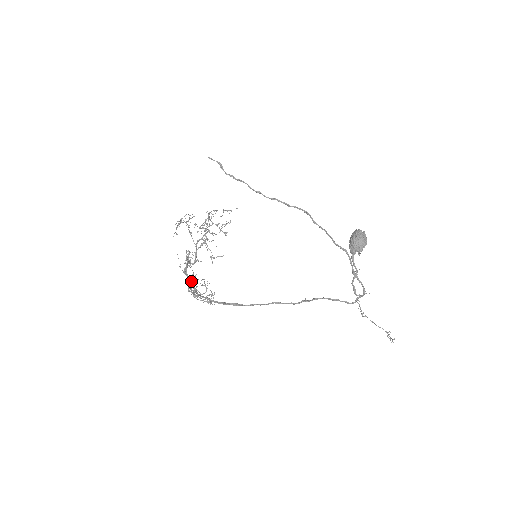
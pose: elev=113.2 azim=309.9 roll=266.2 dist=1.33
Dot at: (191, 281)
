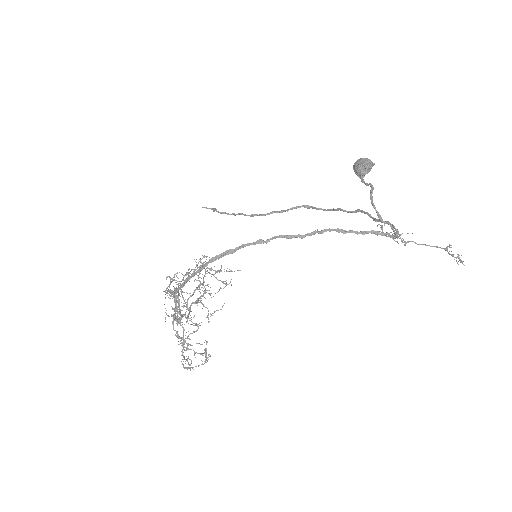
Dot at: (174, 289)
